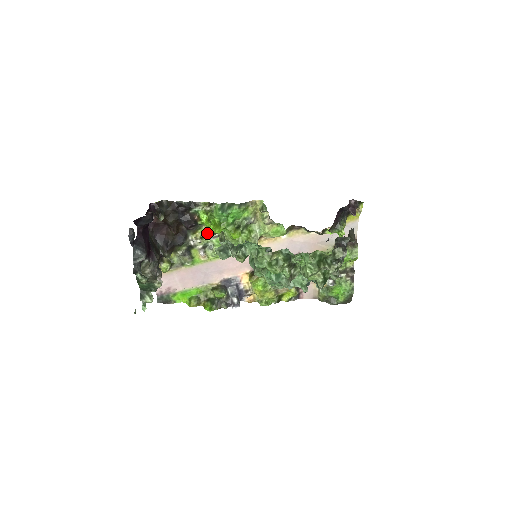
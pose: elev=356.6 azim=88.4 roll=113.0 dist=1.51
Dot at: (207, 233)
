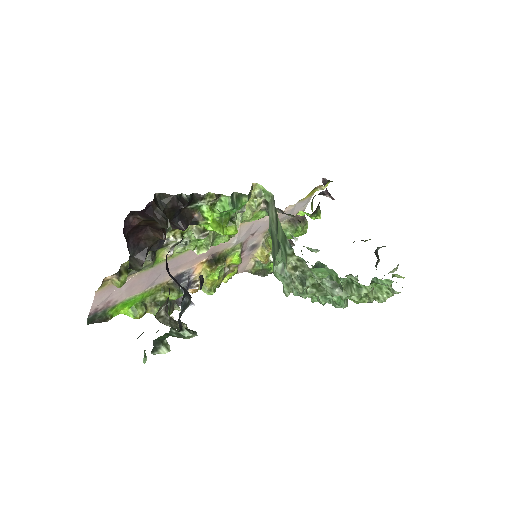
Dot at: (188, 228)
